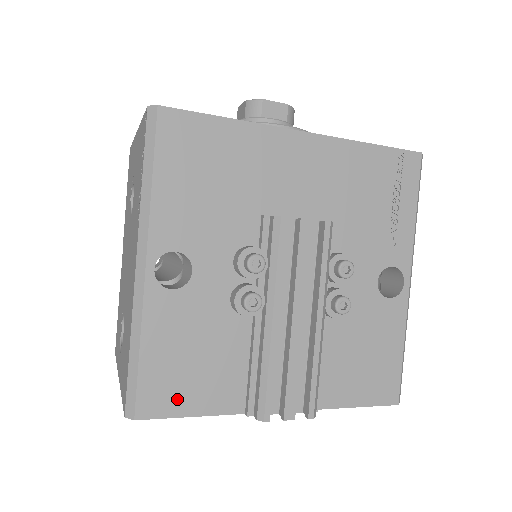
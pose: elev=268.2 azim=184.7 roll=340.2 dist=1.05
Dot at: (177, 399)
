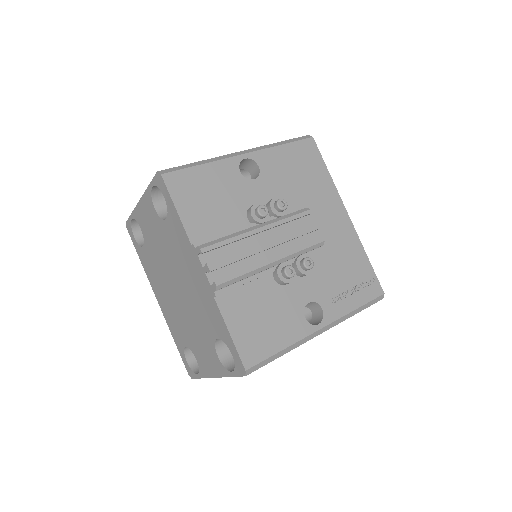
Dot at: (183, 196)
